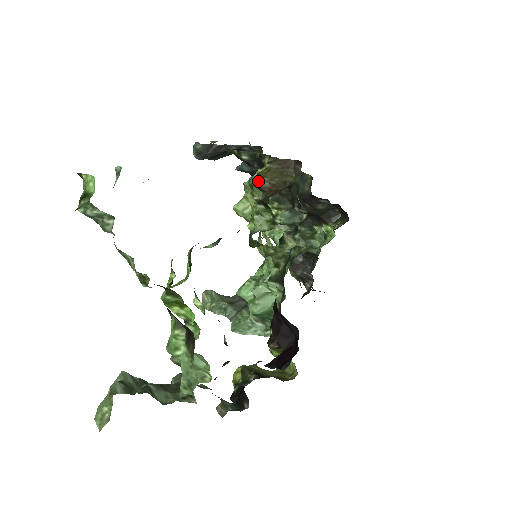
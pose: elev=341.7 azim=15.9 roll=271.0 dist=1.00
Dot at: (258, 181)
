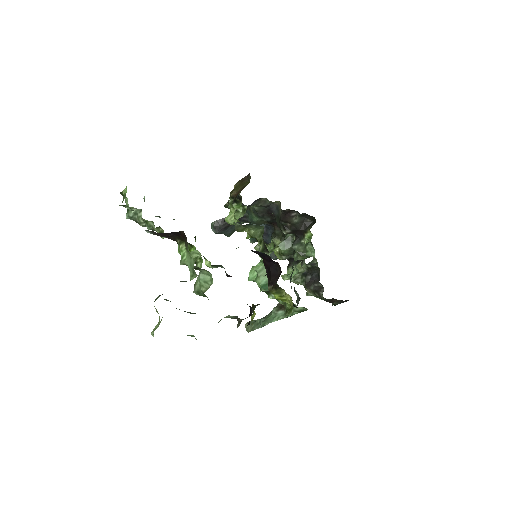
Dot at: (231, 194)
